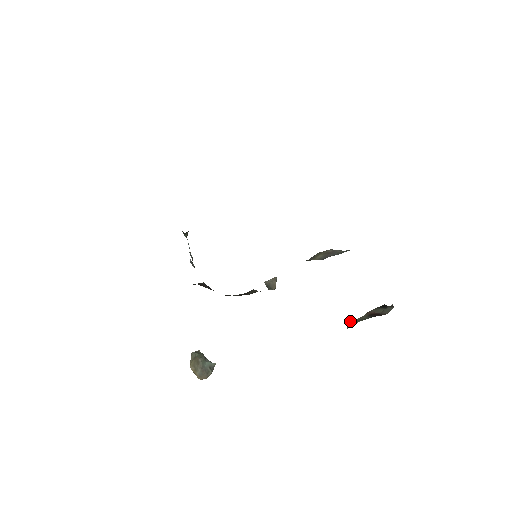
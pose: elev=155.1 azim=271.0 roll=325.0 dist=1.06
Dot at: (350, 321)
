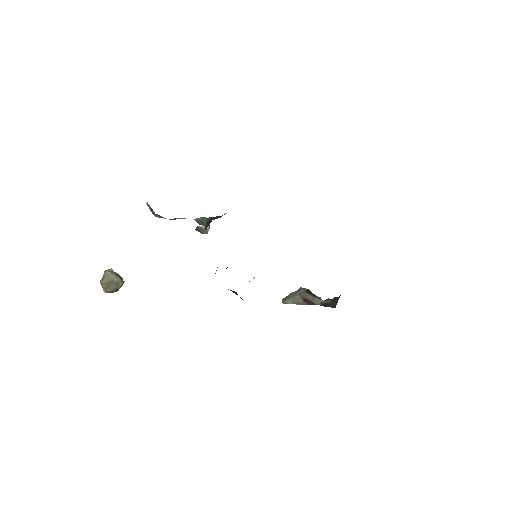
Dot at: (287, 299)
